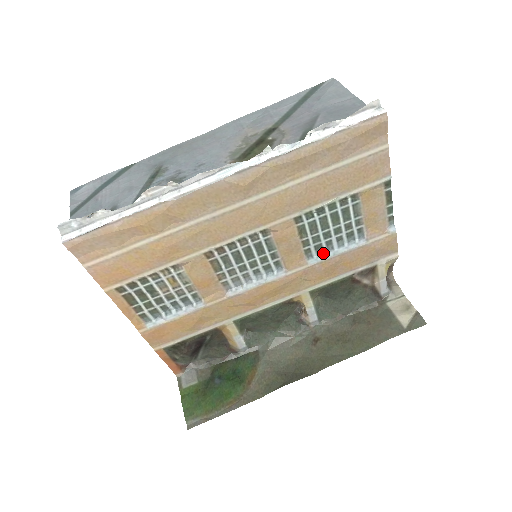
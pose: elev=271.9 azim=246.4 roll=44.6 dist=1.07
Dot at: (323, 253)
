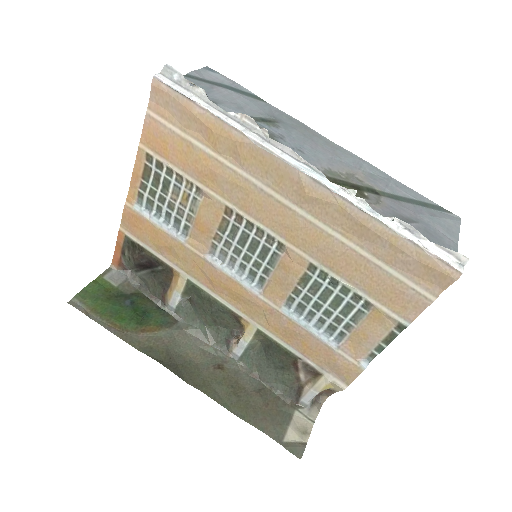
Dot at: (299, 315)
